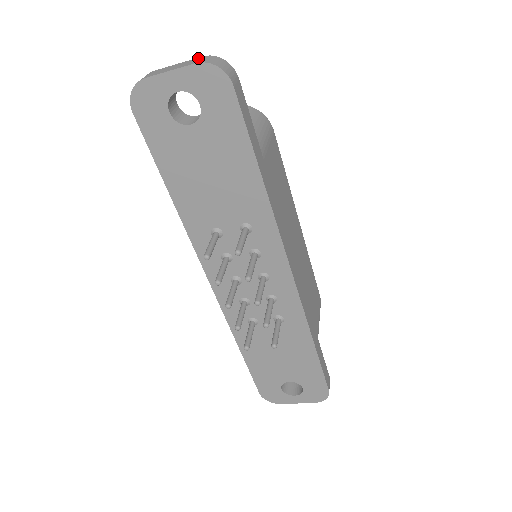
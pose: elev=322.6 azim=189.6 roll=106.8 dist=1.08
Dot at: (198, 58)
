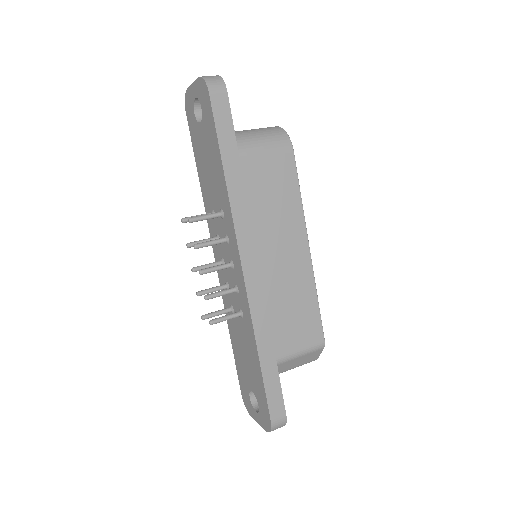
Dot at: occluded
